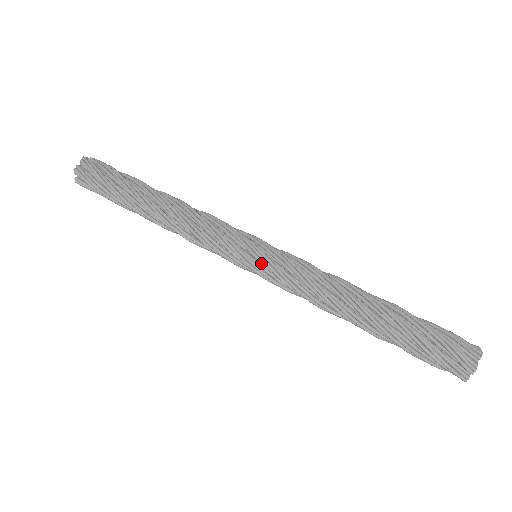
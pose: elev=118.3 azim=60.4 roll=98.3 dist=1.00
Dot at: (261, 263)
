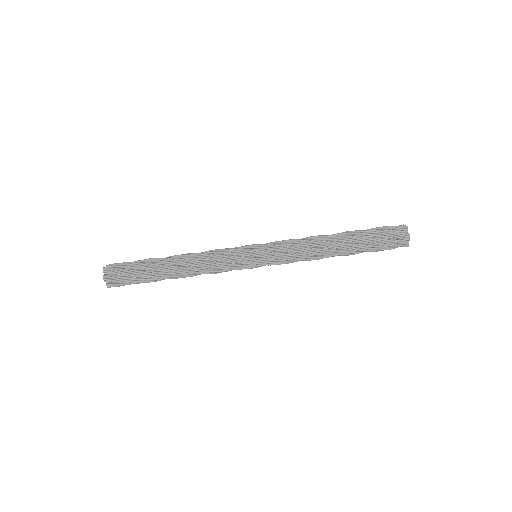
Dot at: (264, 257)
